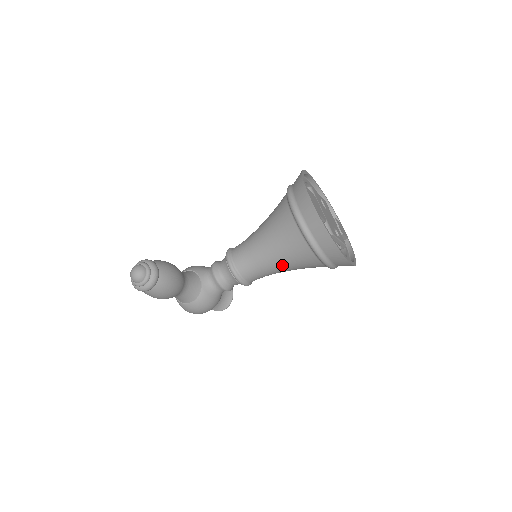
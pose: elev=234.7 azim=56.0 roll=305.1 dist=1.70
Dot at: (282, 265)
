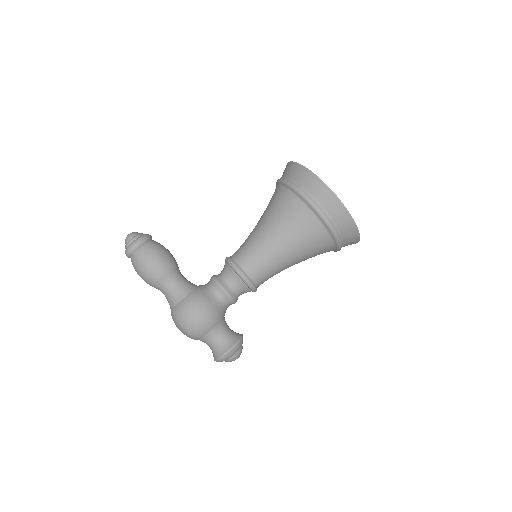
Dot at: (273, 231)
